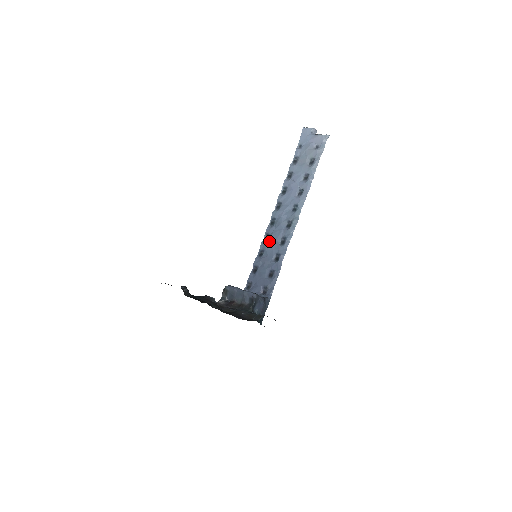
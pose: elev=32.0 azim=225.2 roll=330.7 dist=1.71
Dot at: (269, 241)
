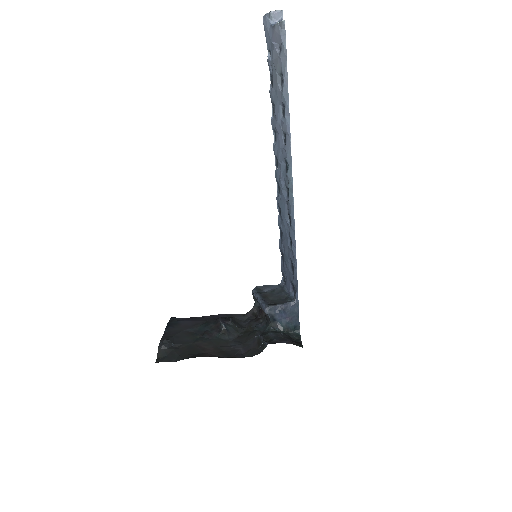
Dot at: (281, 217)
